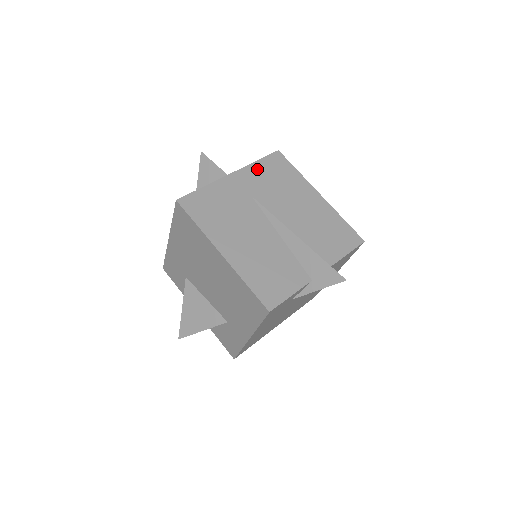
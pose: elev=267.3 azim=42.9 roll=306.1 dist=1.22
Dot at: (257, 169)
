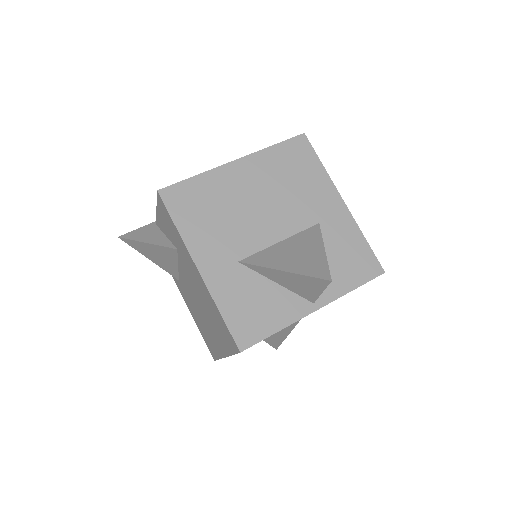
Dot at: occluded
